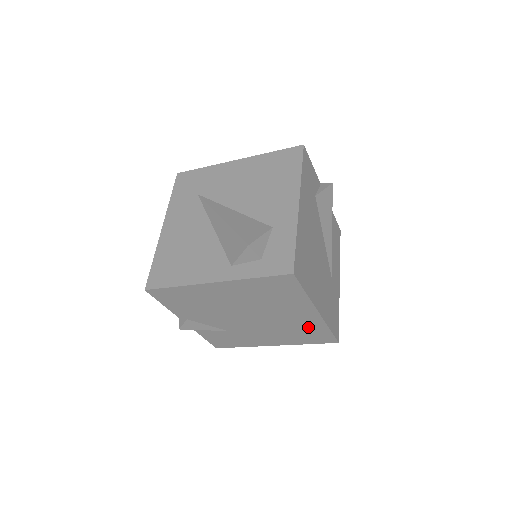
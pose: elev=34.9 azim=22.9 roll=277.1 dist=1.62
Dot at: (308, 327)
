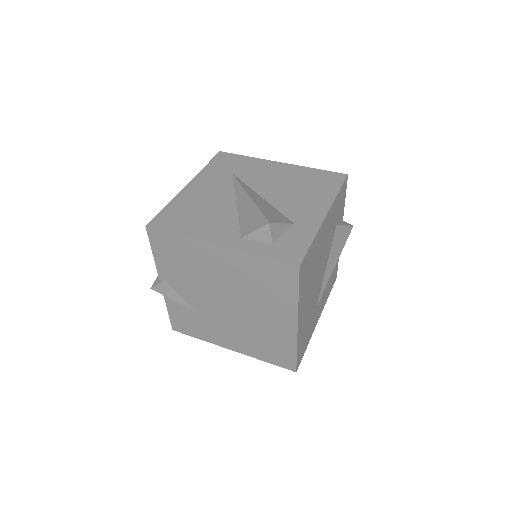
Dot at: (277, 339)
